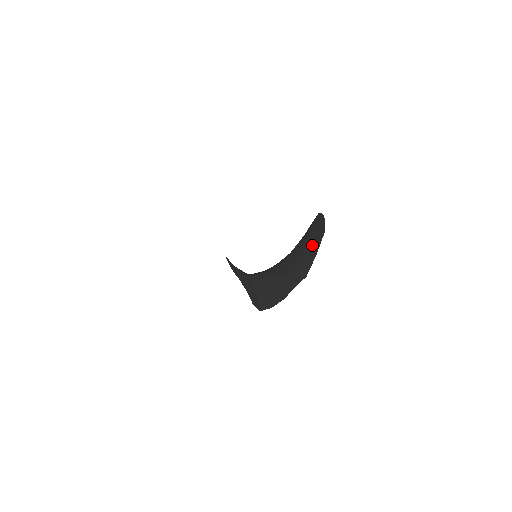
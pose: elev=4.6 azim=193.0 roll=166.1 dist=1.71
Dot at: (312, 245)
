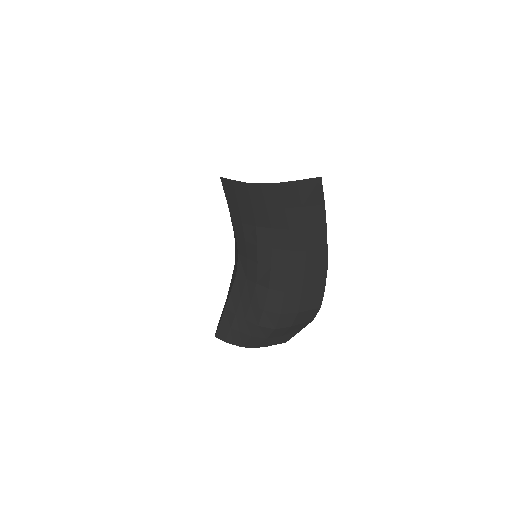
Dot at: (302, 276)
